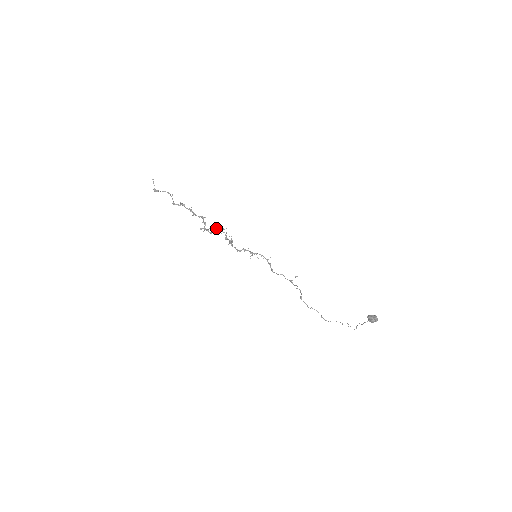
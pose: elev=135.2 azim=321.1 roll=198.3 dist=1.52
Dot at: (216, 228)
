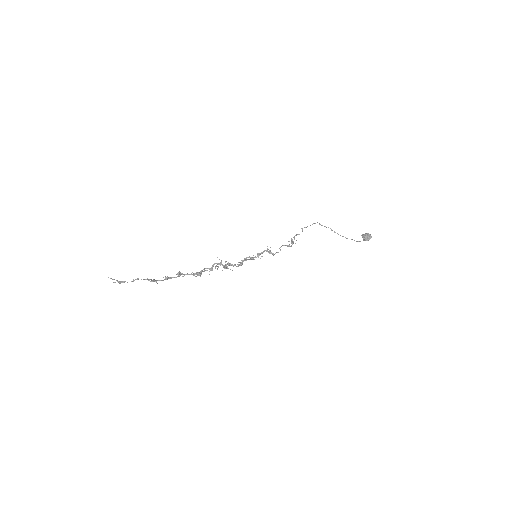
Dot at: (212, 268)
